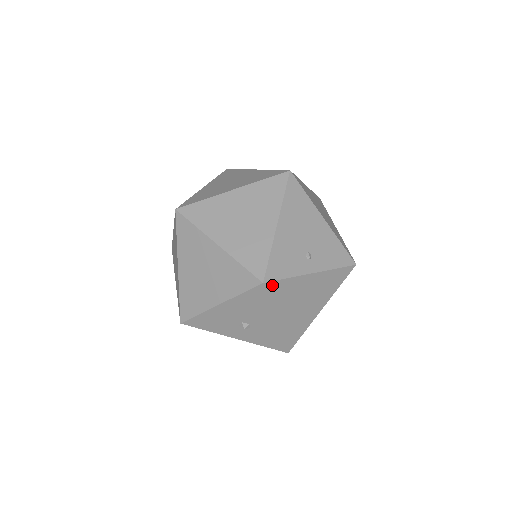
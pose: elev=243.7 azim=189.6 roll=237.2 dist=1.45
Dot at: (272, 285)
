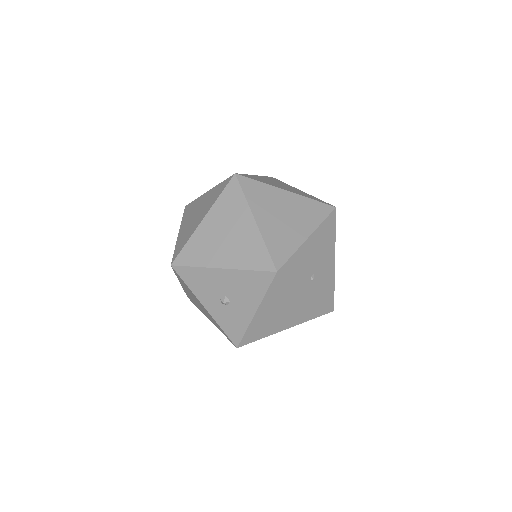
Dot at: (280, 279)
